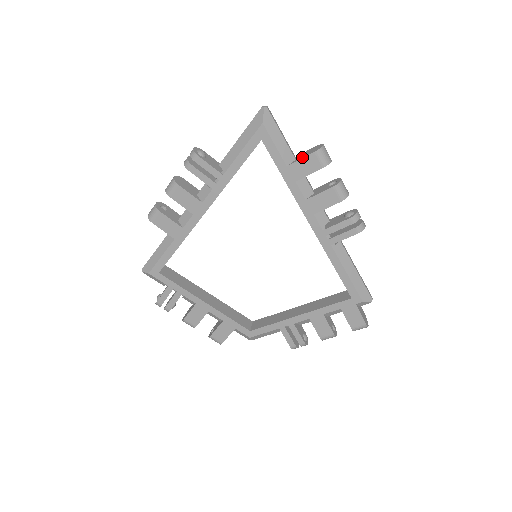
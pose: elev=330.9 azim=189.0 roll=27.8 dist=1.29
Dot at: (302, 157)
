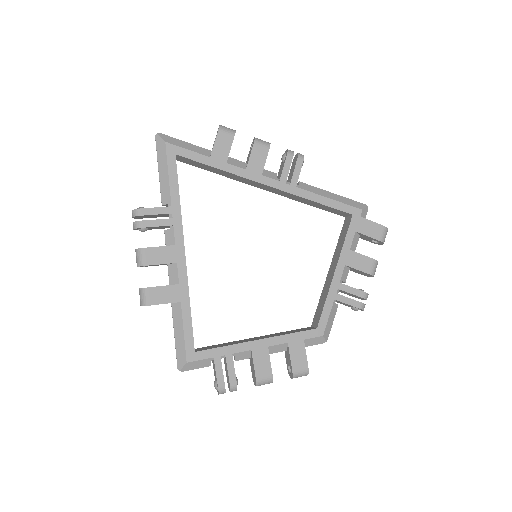
Dot at: (214, 143)
